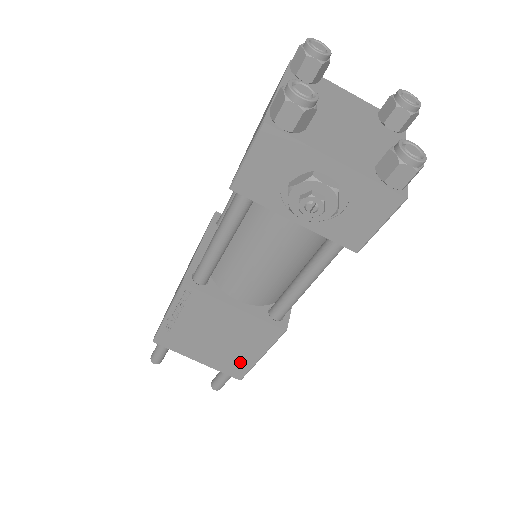
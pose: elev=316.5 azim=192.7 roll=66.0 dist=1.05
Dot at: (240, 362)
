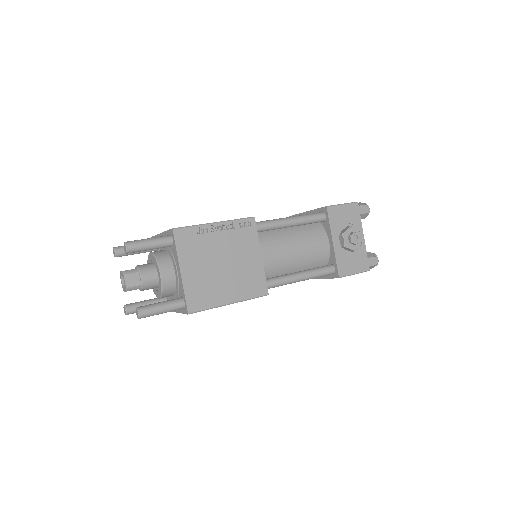
Dot at: (211, 297)
